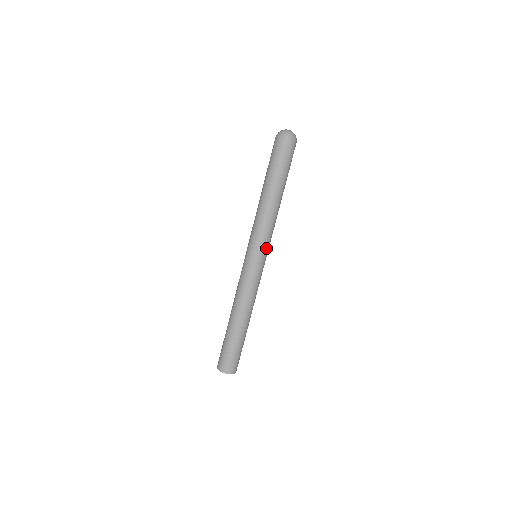
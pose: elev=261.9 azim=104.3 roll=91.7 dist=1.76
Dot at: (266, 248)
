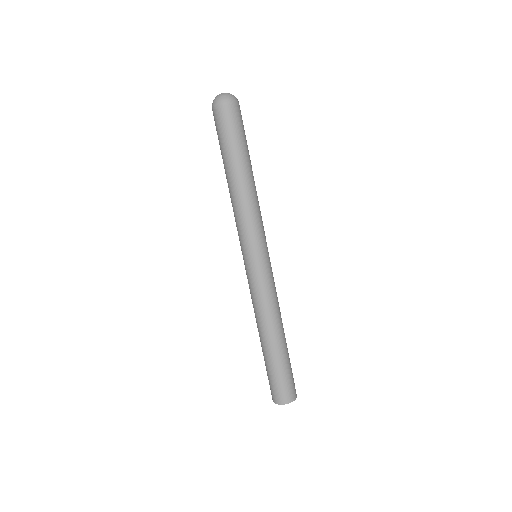
Dot at: (263, 241)
